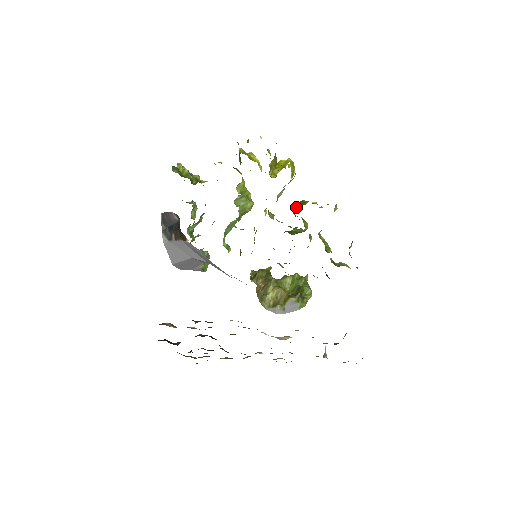
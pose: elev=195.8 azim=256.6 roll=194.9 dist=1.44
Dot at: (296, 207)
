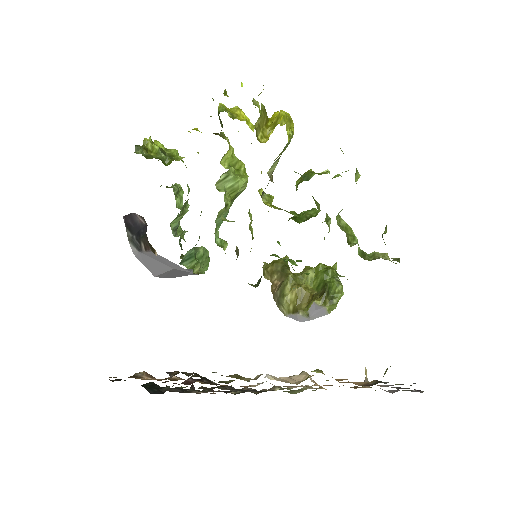
Dot at: (299, 183)
